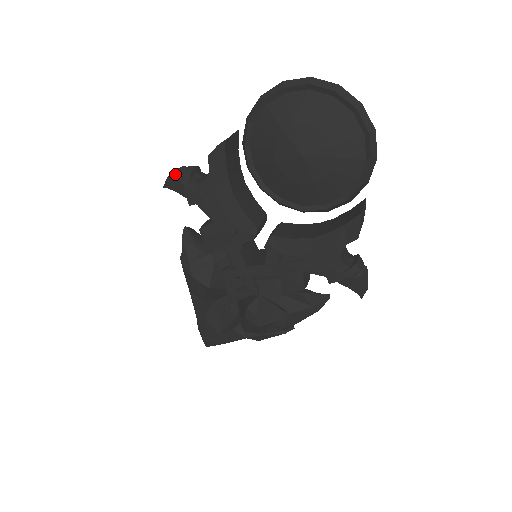
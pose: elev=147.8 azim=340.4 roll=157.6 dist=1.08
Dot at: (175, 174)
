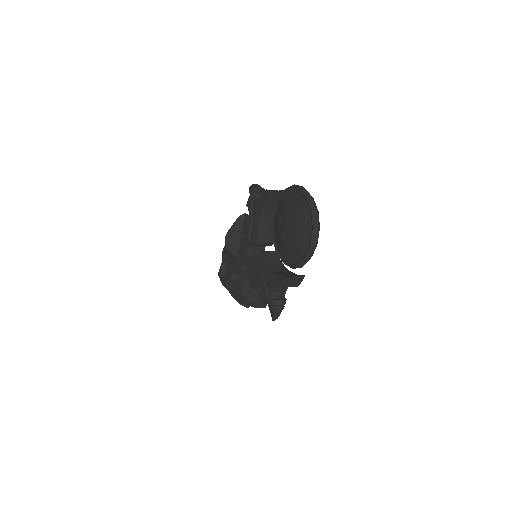
Dot at: (254, 186)
